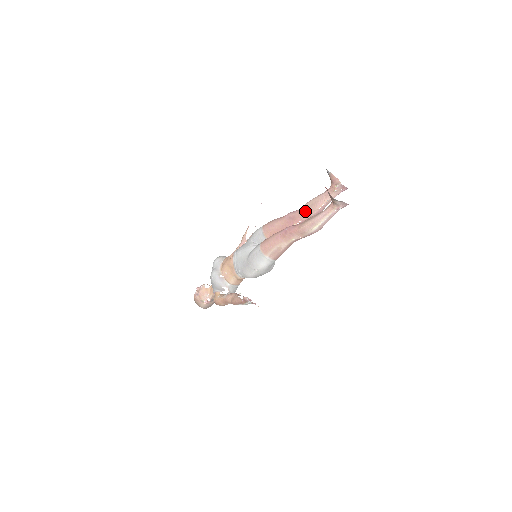
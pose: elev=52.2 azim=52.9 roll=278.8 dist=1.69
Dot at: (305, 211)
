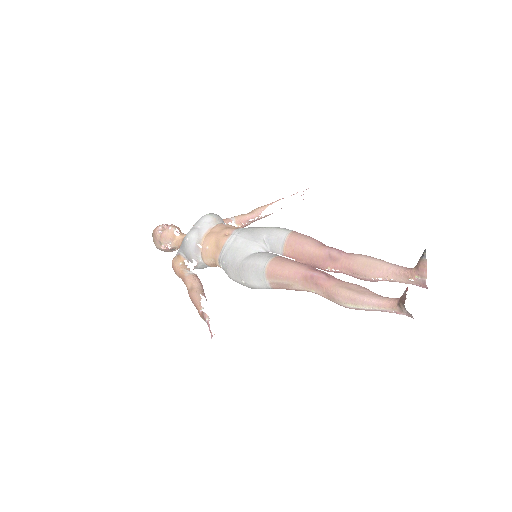
Dot at: (354, 265)
